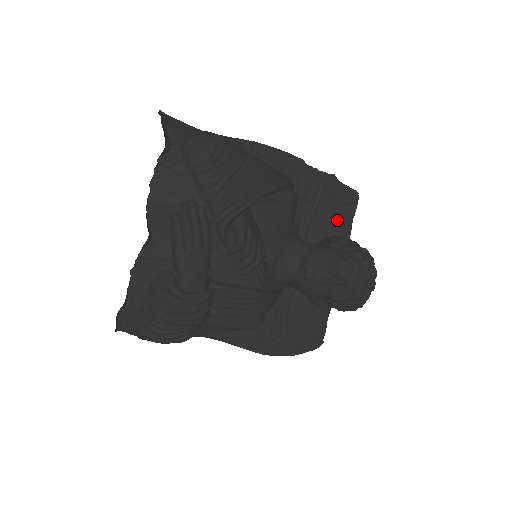
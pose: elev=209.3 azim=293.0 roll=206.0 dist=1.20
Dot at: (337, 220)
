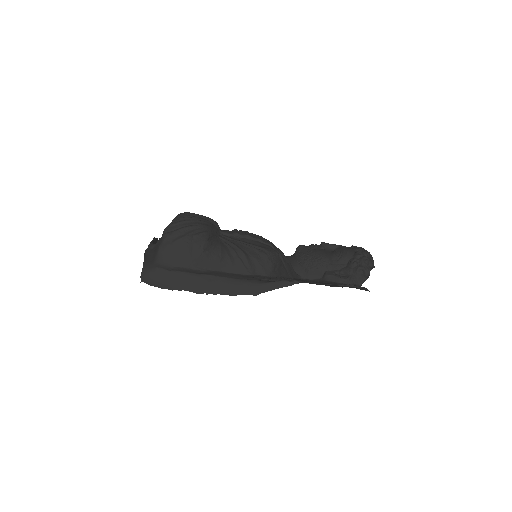
Dot at: occluded
